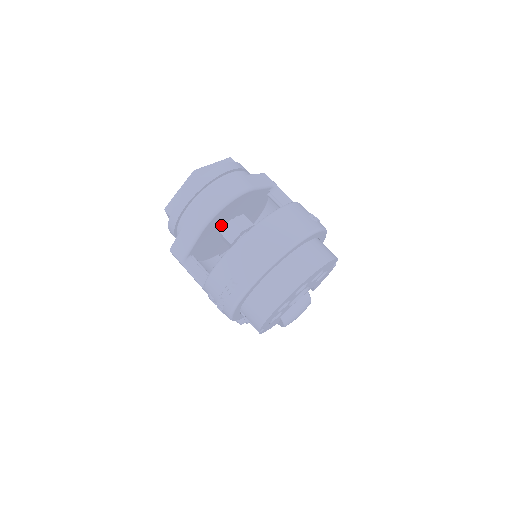
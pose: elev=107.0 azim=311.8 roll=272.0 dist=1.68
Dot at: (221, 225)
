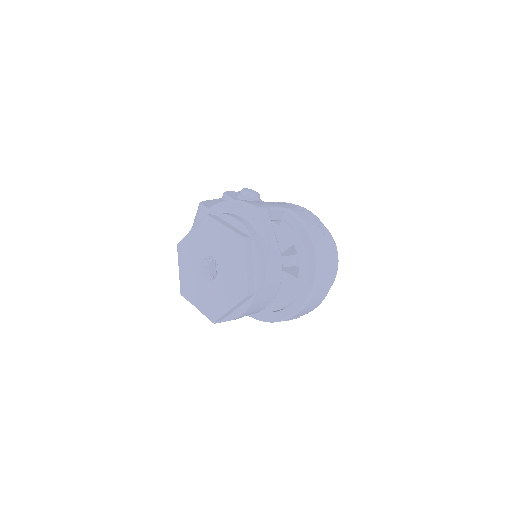
Dot at: occluded
